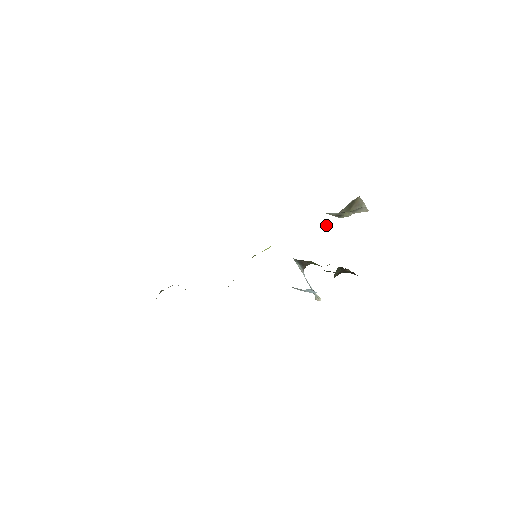
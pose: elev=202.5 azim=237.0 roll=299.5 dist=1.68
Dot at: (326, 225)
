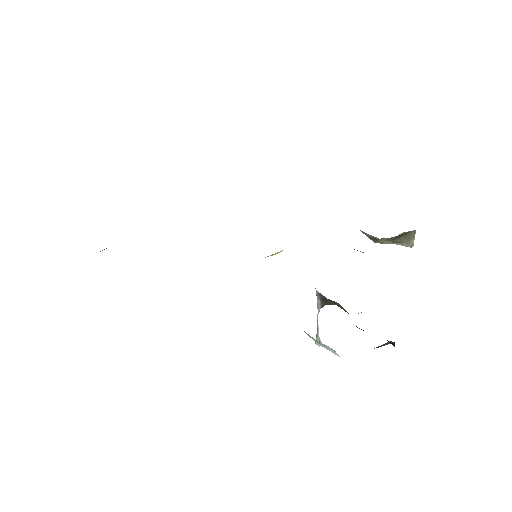
Dot at: occluded
